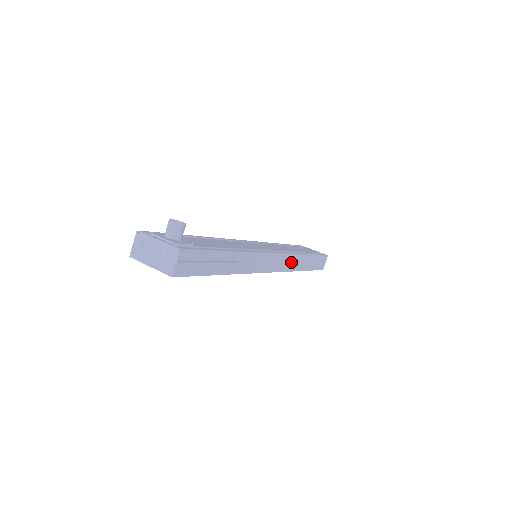
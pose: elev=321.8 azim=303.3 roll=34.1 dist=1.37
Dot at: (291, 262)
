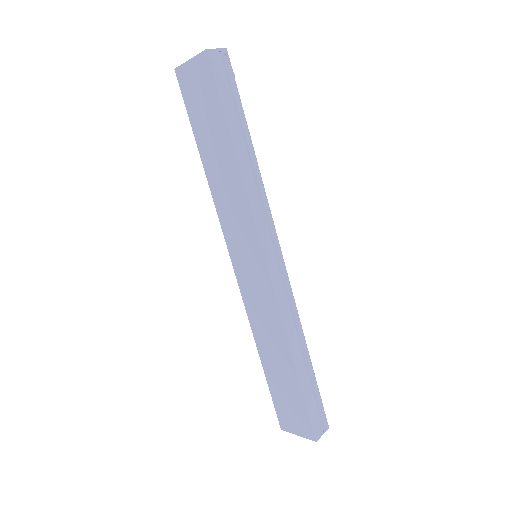
Dot at: (289, 309)
